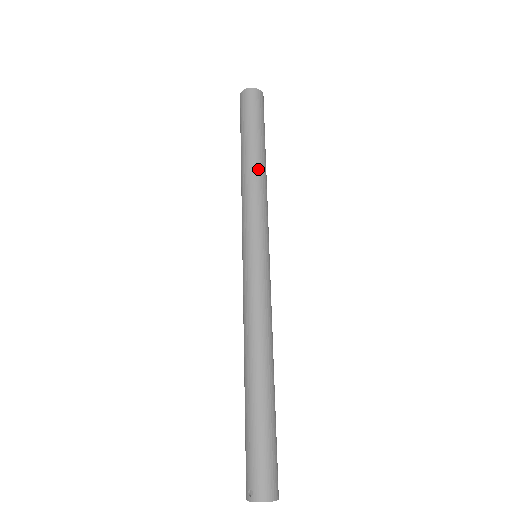
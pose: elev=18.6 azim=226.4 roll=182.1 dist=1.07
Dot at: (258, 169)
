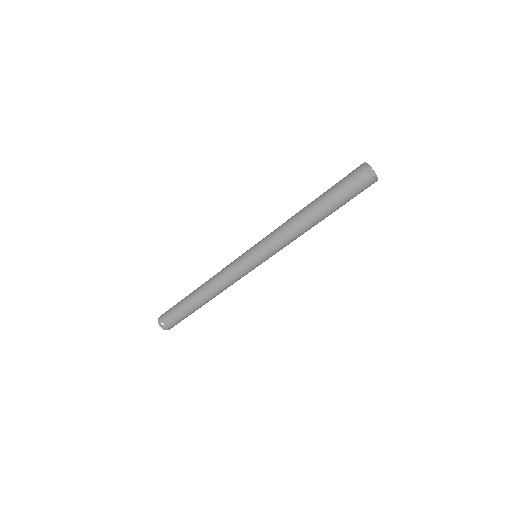
Dot at: (309, 228)
